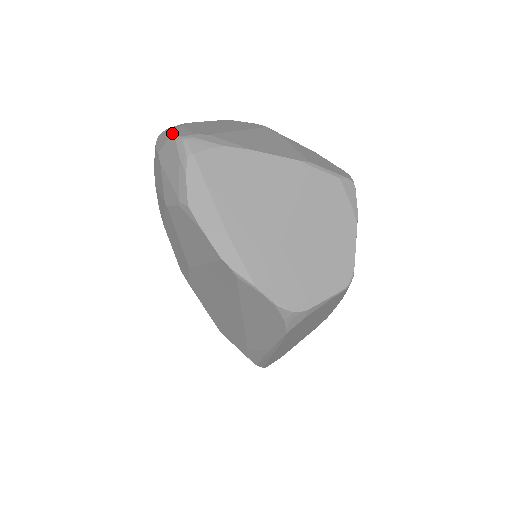
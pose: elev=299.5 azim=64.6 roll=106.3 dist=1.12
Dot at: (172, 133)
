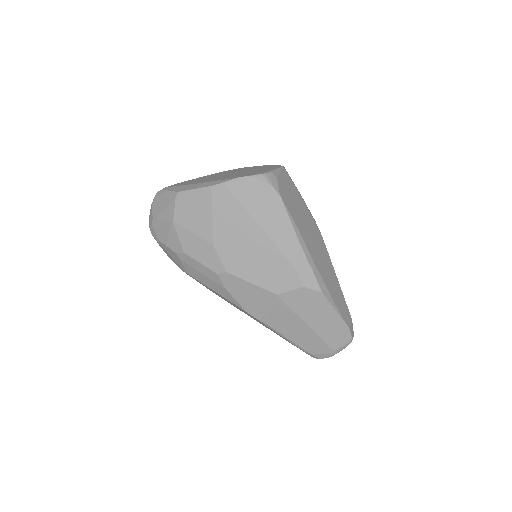
Dot at: (152, 203)
